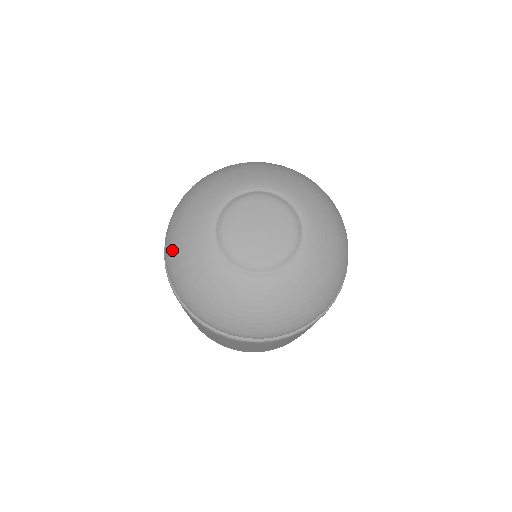
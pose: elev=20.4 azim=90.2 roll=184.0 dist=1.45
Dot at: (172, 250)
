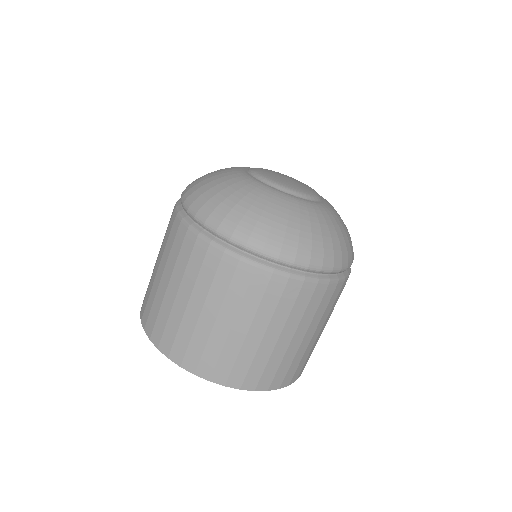
Dot at: (196, 182)
